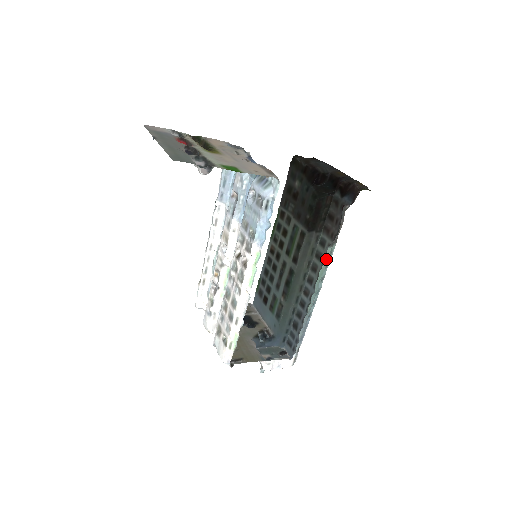
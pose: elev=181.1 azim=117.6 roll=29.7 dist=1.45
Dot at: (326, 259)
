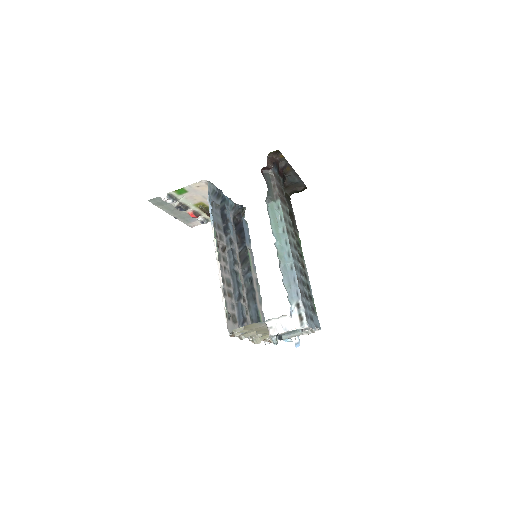
Dot at: (274, 212)
